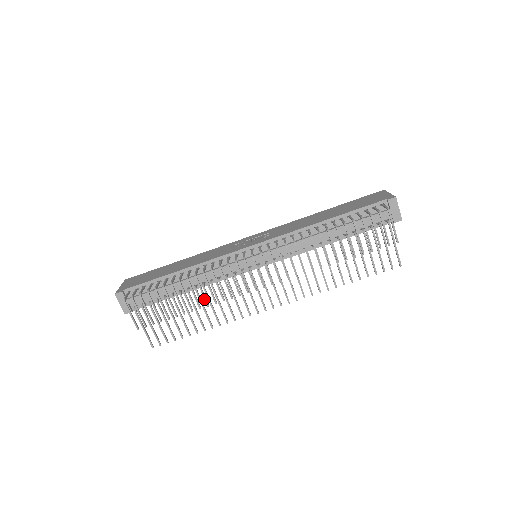
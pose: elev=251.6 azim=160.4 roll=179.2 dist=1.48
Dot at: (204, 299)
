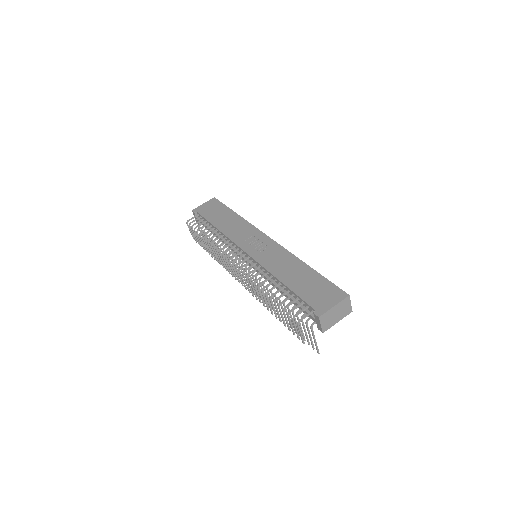
Dot at: occluded
